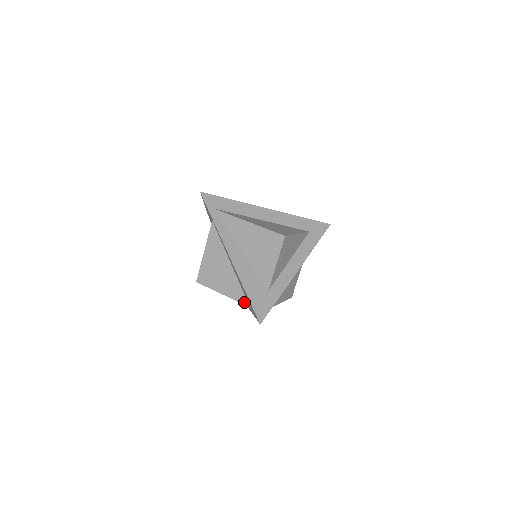
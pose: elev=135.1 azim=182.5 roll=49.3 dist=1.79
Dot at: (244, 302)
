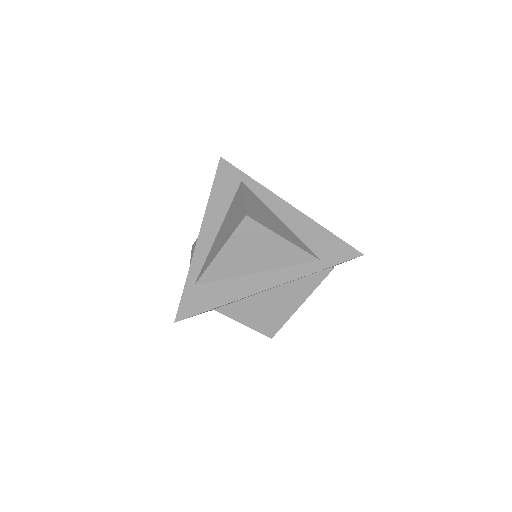
Dot at: (312, 253)
